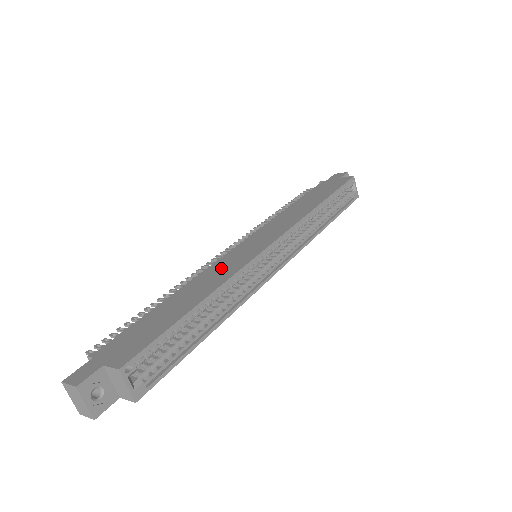
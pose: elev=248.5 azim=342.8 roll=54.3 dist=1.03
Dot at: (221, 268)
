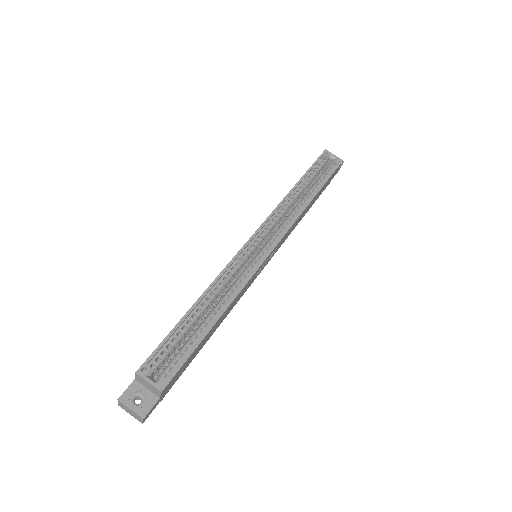
Dot at: occluded
